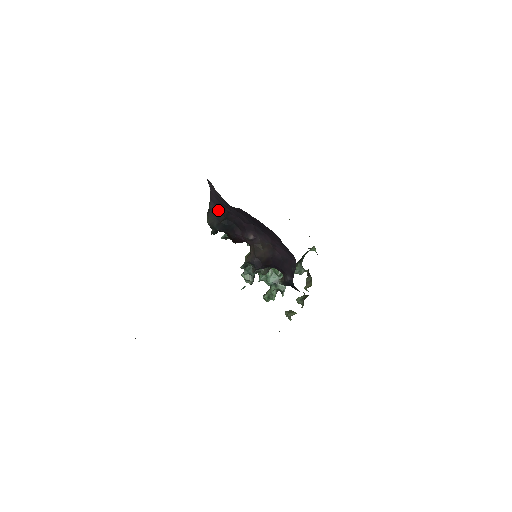
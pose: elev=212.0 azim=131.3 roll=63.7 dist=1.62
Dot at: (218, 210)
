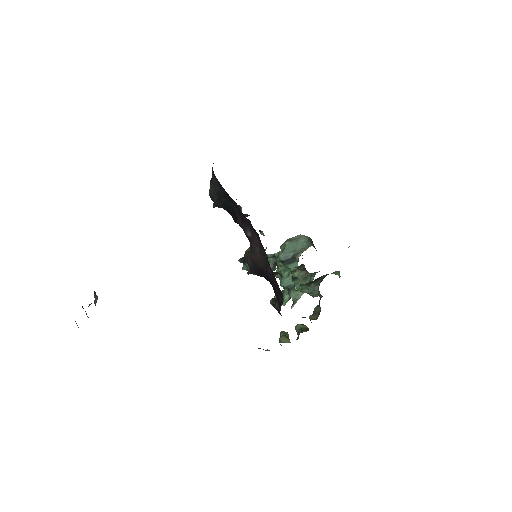
Dot at: (218, 183)
